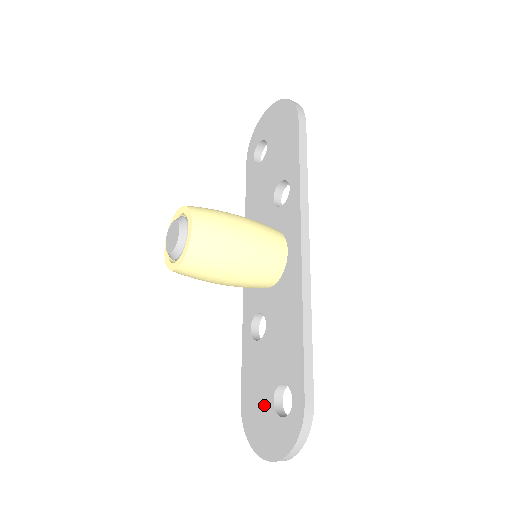
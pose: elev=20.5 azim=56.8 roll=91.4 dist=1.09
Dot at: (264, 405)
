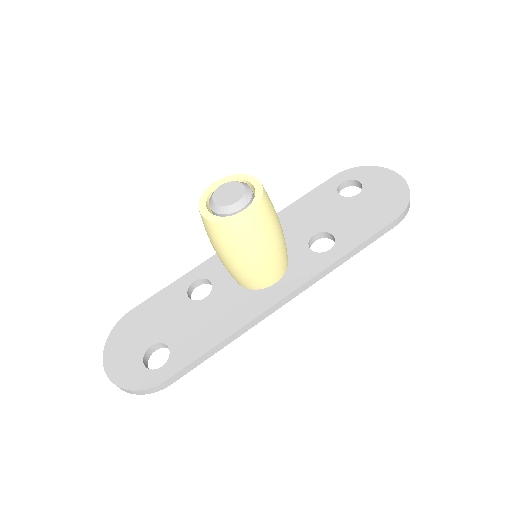
Dot at: (143, 338)
